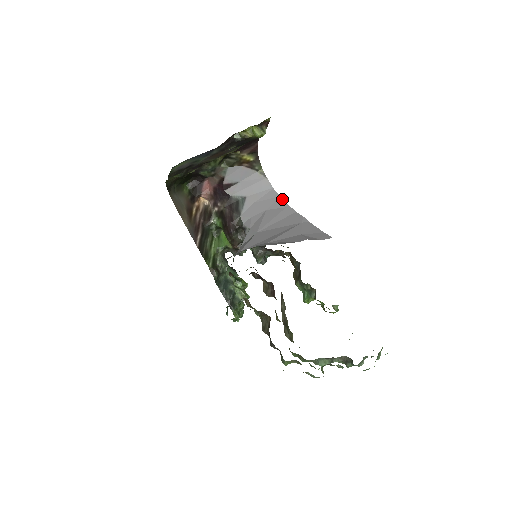
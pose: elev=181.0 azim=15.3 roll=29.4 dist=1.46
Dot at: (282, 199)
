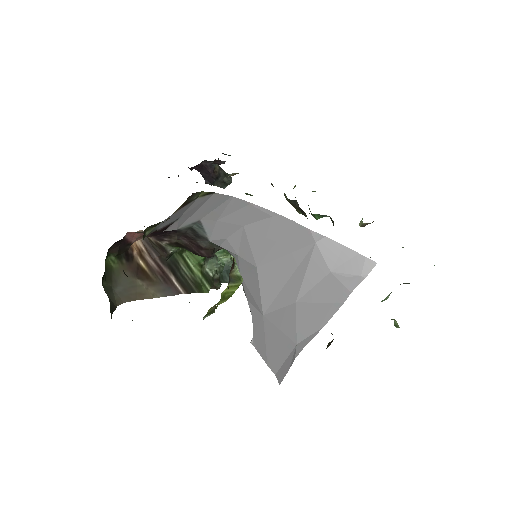
Dot at: (257, 207)
